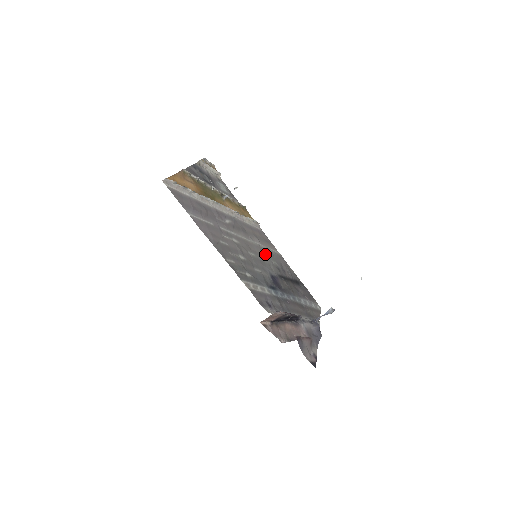
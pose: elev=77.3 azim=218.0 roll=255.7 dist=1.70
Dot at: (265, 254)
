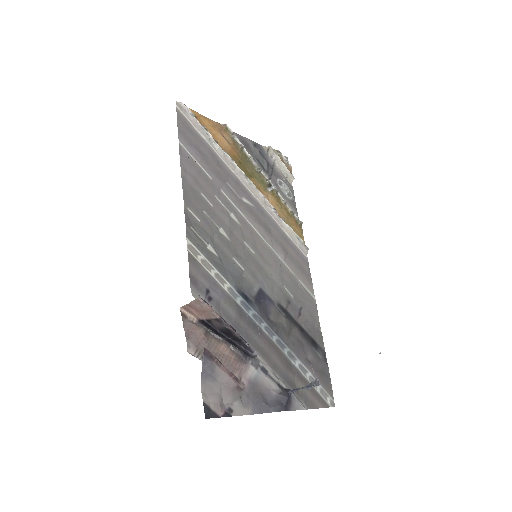
Dot at: (279, 271)
